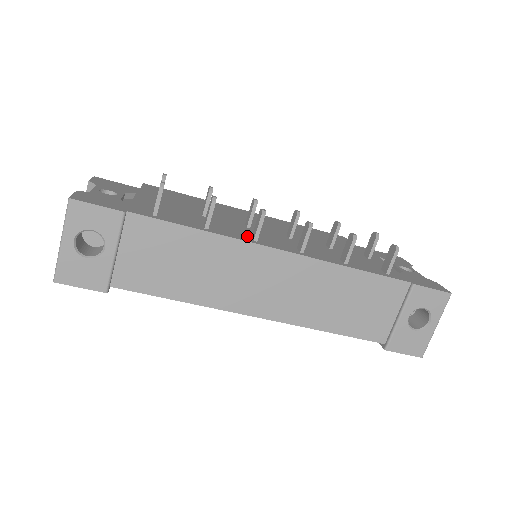
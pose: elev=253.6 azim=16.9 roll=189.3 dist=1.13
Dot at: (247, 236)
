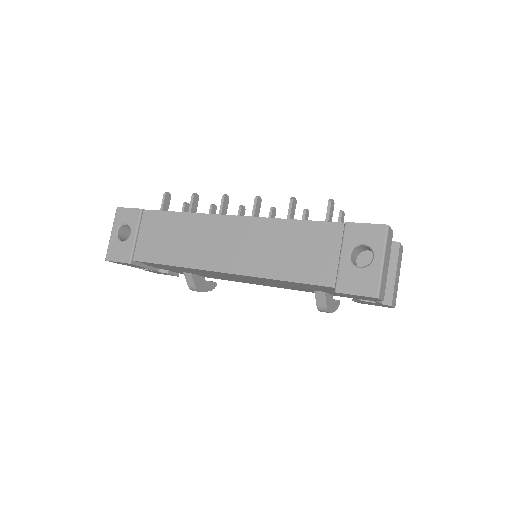
Dot at: occluded
